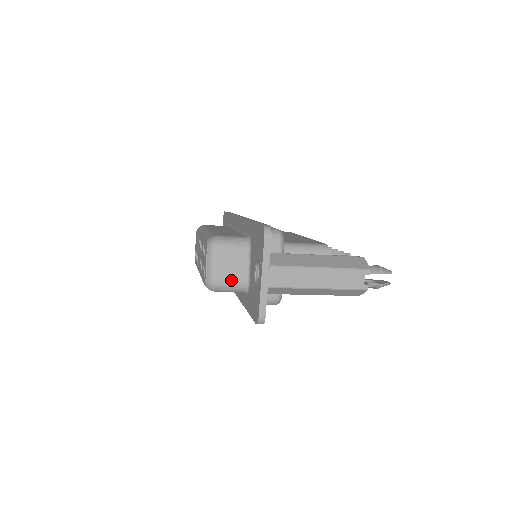
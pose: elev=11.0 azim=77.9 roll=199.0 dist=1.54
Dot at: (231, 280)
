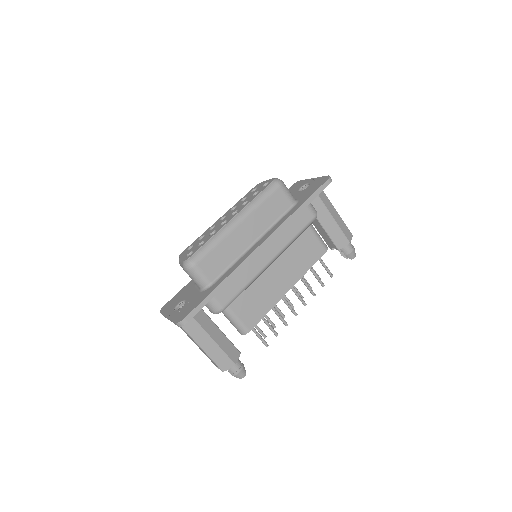
Dot at: occluded
